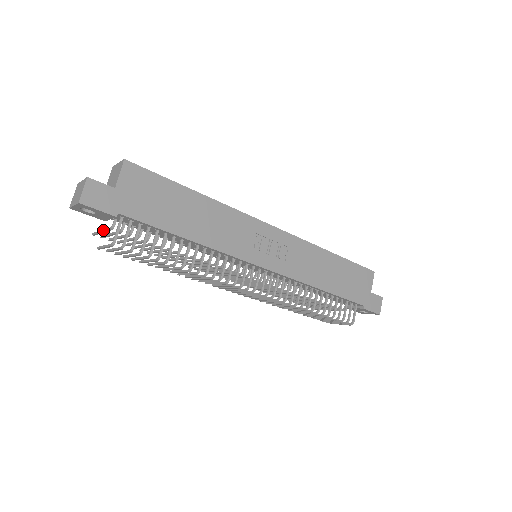
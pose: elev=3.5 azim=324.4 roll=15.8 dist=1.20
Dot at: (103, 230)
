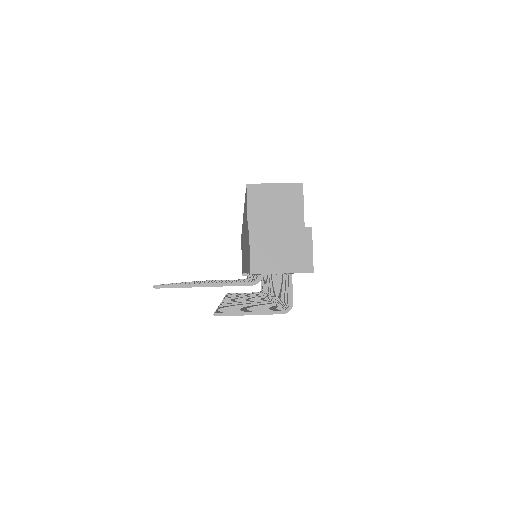
Dot at: (219, 284)
